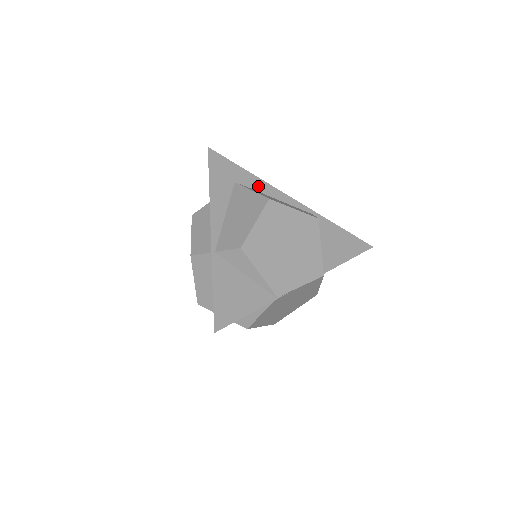
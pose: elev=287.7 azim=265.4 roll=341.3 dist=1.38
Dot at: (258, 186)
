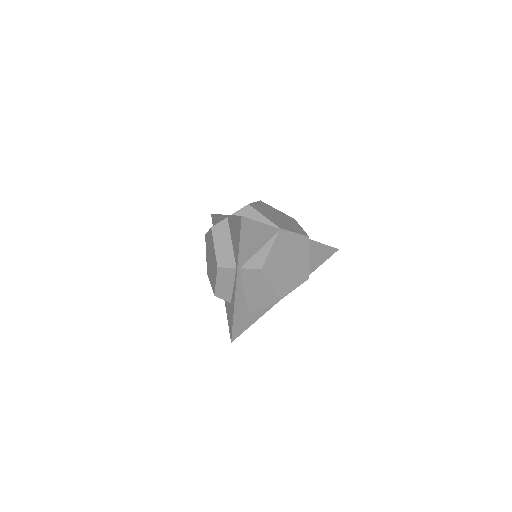
Dot at: occluded
